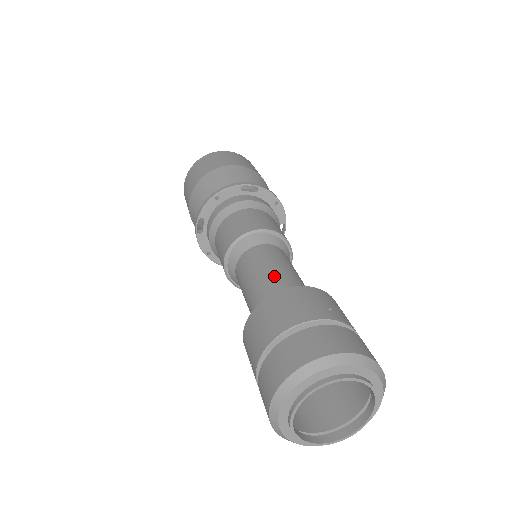
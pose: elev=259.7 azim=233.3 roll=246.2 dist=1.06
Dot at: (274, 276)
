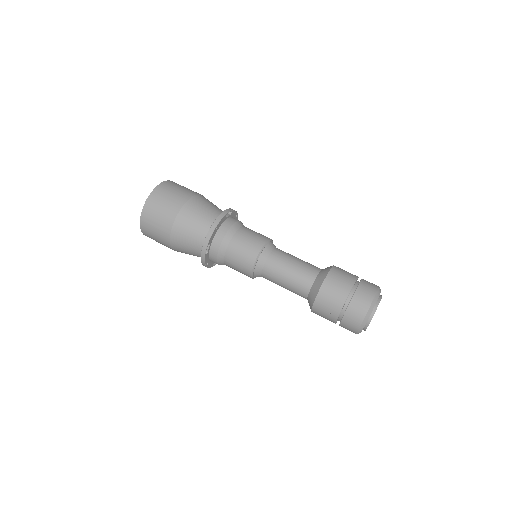
Dot at: (304, 267)
